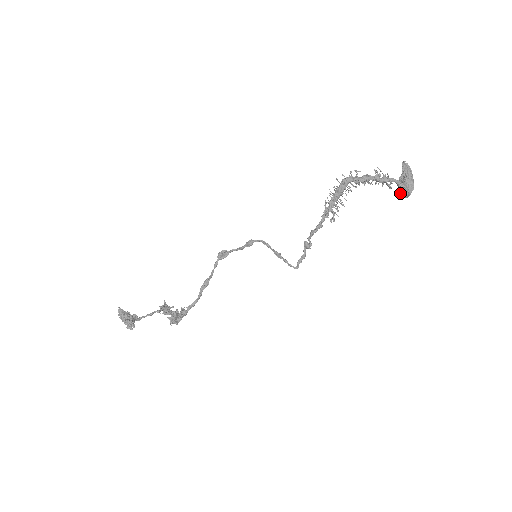
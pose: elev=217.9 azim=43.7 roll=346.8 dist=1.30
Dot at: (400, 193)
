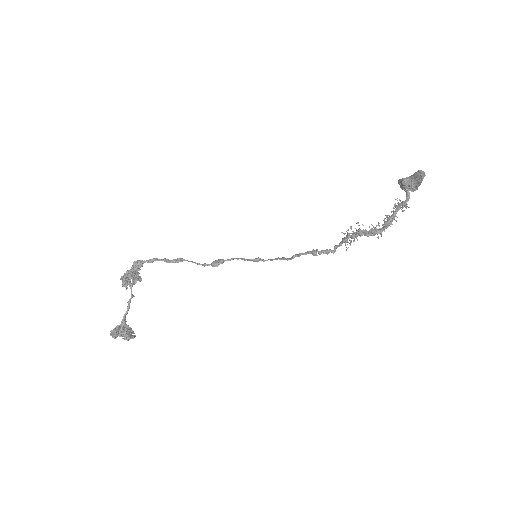
Dot at: occluded
